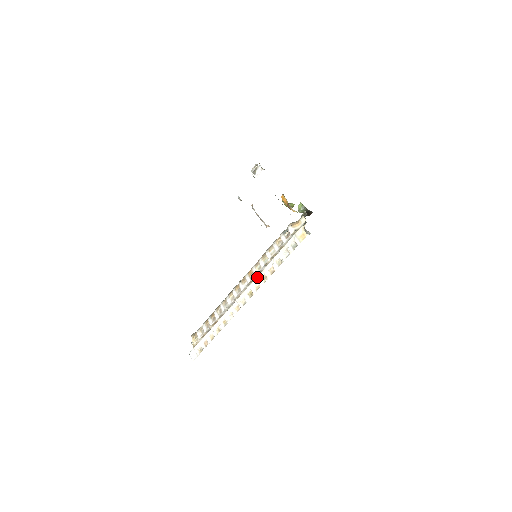
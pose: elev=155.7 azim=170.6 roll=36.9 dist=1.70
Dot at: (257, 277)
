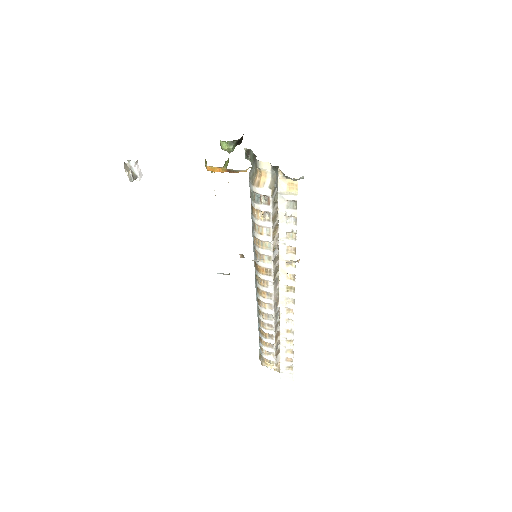
Dot at: (280, 270)
